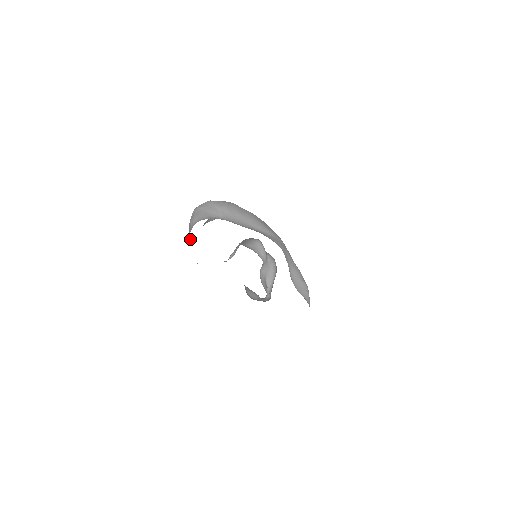
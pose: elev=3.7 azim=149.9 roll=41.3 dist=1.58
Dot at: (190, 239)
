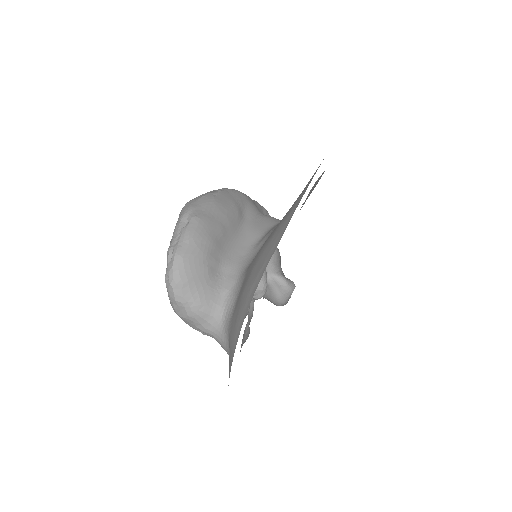
Dot at: occluded
